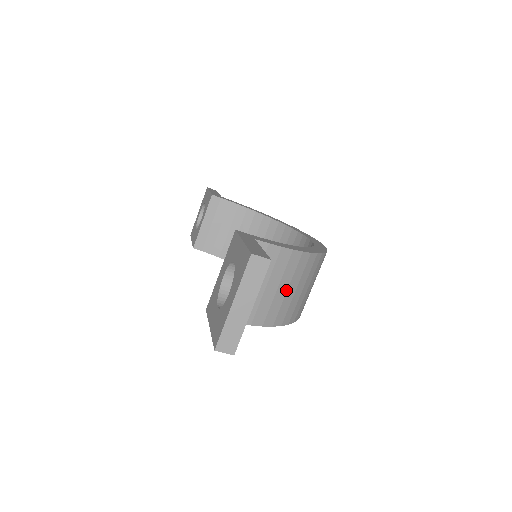
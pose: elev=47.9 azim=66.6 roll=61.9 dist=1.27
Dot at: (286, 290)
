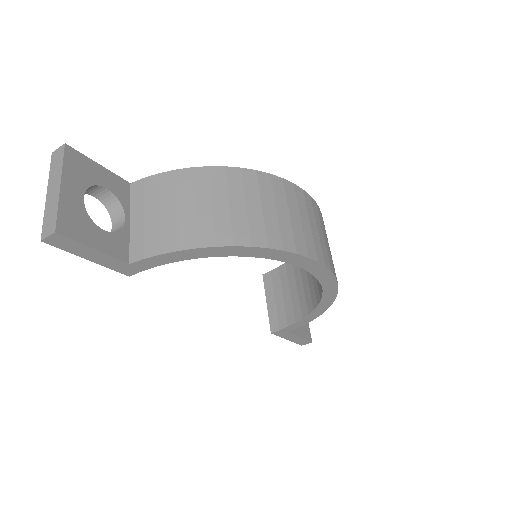
Dot at: (193, 207)
